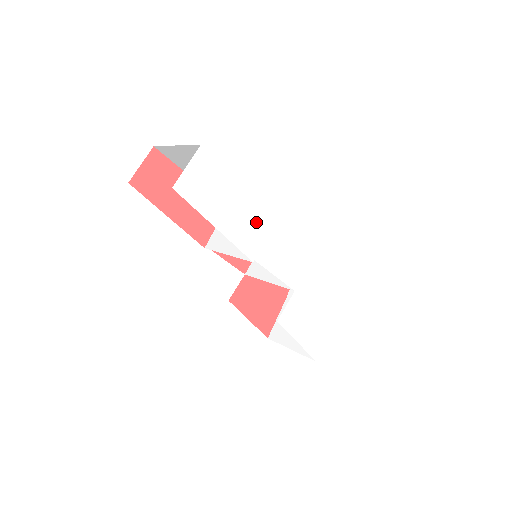
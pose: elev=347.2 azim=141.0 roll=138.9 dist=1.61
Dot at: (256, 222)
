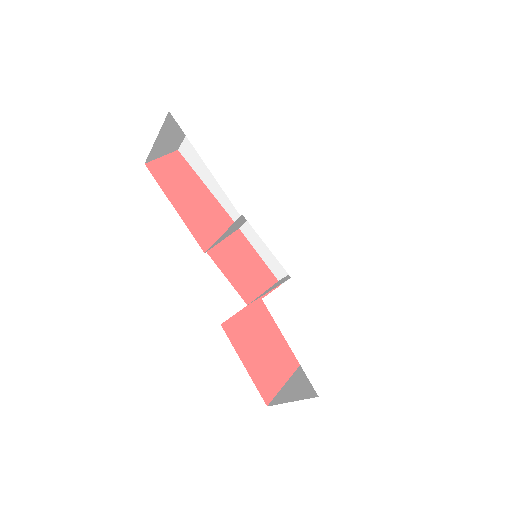
Dot at: (251, 182)
